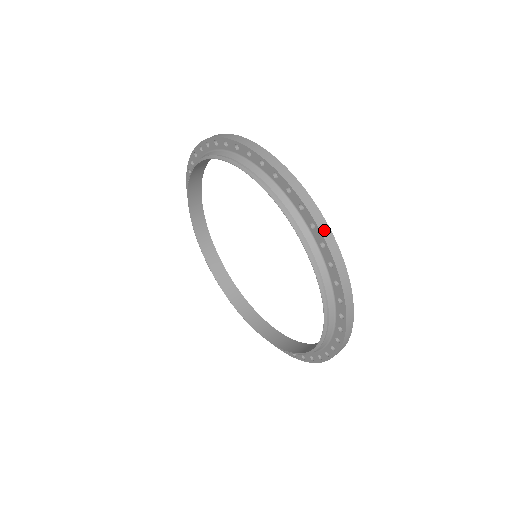
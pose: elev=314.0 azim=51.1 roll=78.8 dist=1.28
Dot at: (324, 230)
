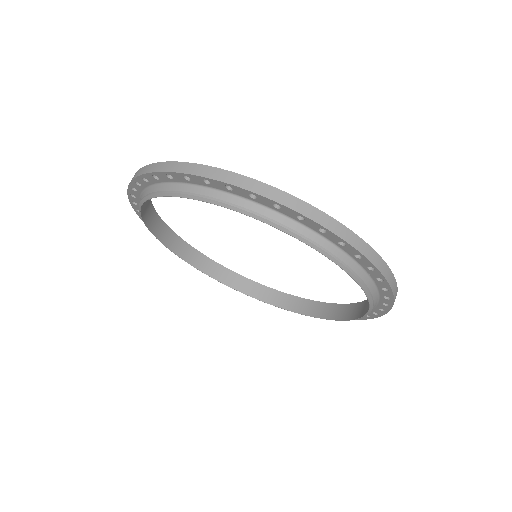
Dot at: occluded
